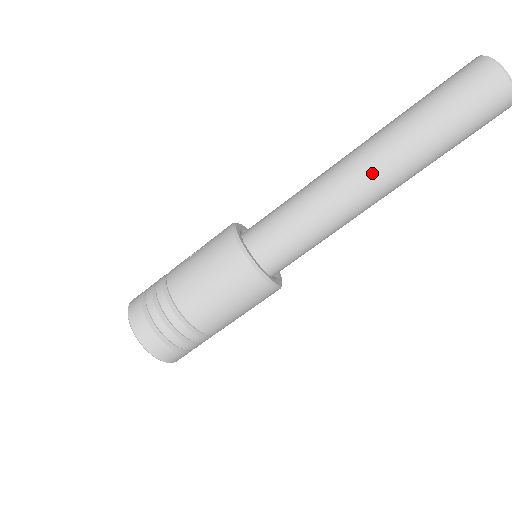
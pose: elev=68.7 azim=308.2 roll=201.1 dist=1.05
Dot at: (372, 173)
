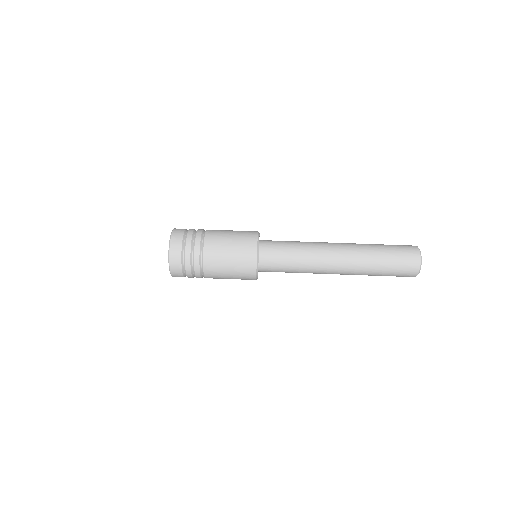
Dot at: (339, 246)
